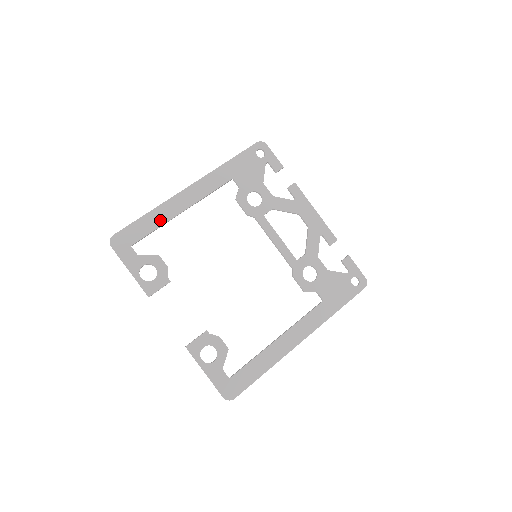
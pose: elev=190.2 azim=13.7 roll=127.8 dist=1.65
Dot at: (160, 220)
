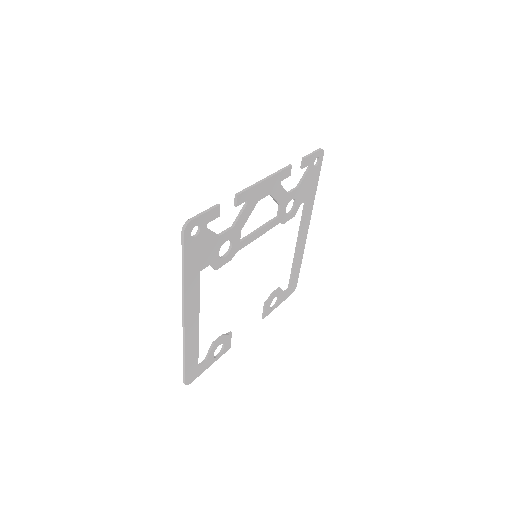
Dot at: (195, 346)
